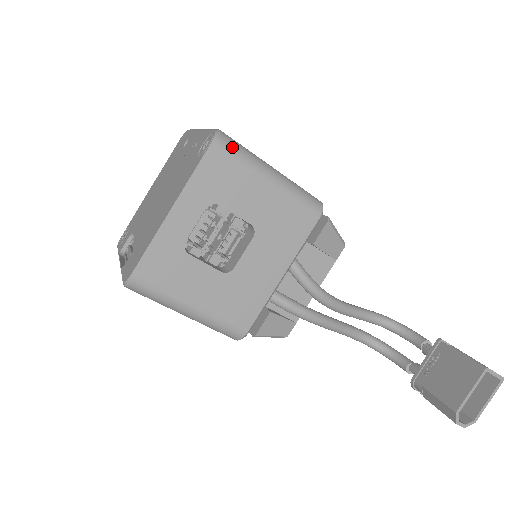
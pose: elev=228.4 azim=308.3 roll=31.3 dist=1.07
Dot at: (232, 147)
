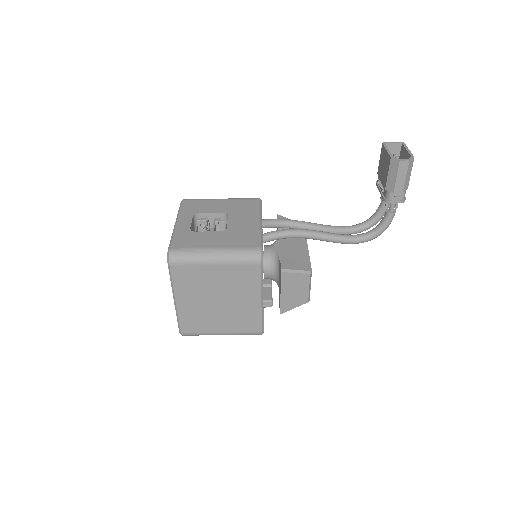
Dot at: (192, 199)
